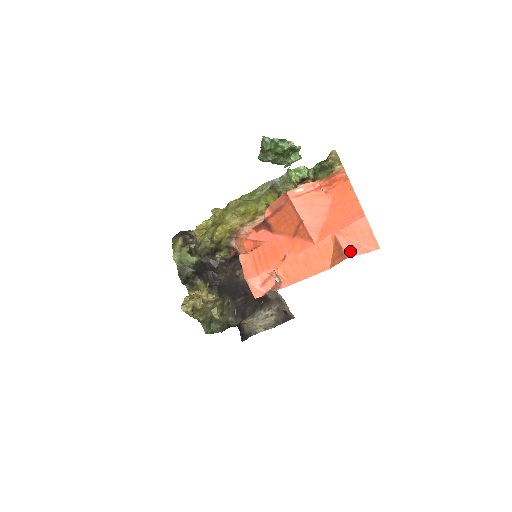
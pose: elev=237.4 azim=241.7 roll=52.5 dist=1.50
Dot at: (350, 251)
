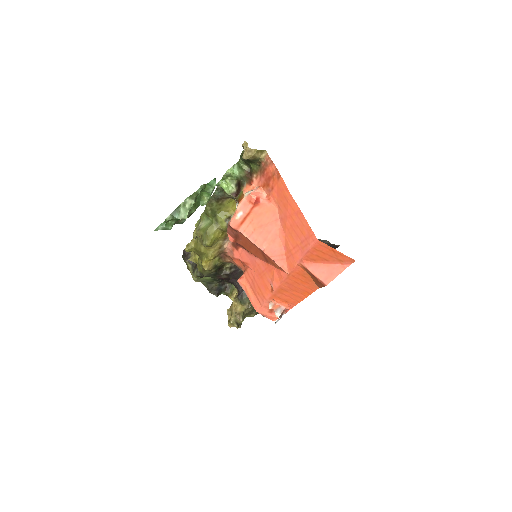
Dot at: (325, 277)
